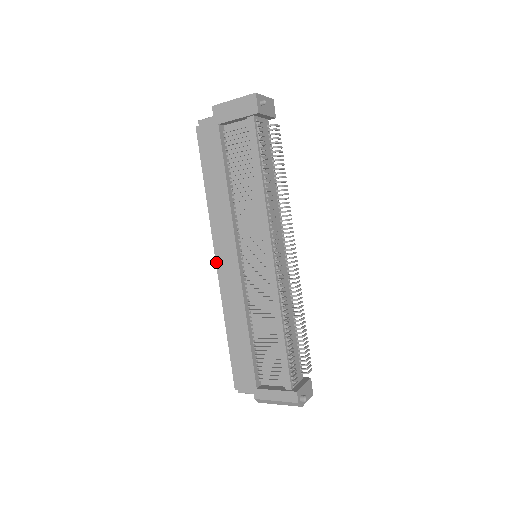
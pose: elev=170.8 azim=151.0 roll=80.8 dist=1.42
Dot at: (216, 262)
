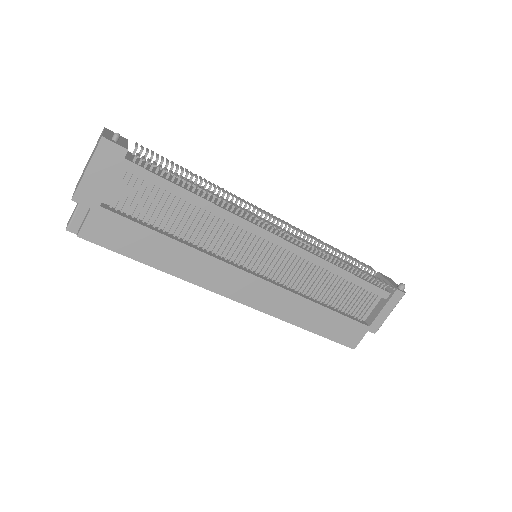
Dot at: (238, 302)
